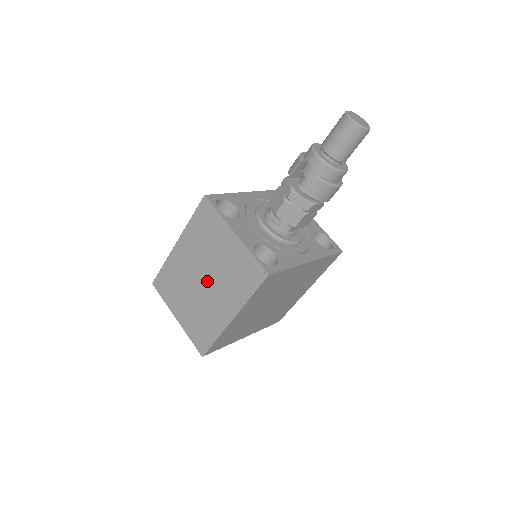
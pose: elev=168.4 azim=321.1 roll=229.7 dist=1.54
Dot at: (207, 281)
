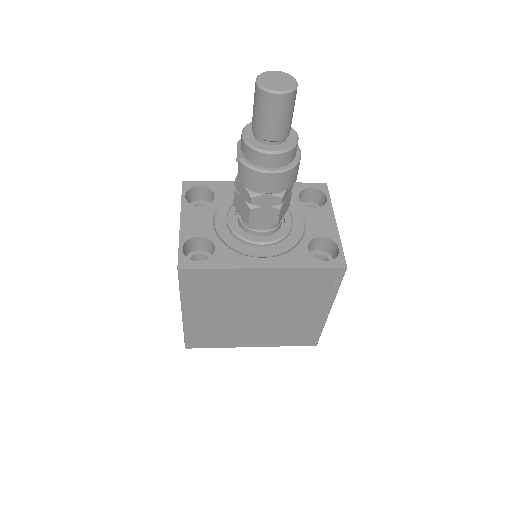
Dot at: occluded
